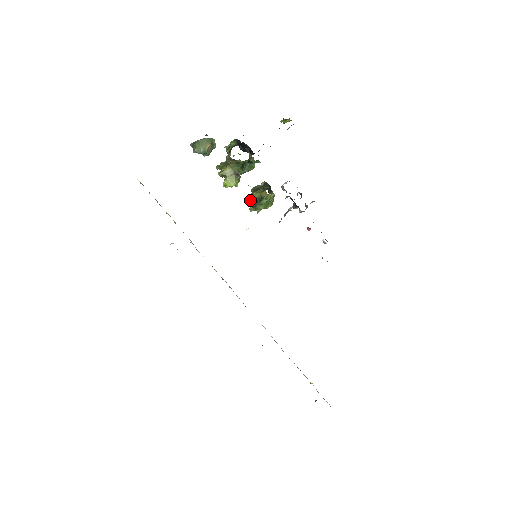
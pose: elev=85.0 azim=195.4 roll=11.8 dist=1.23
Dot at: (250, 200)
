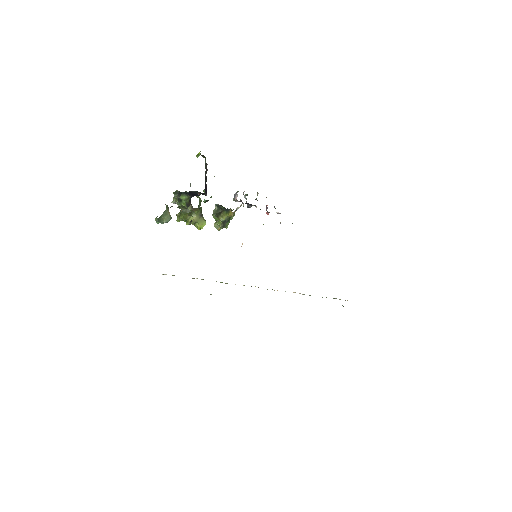
Dot at: (214, 224)
